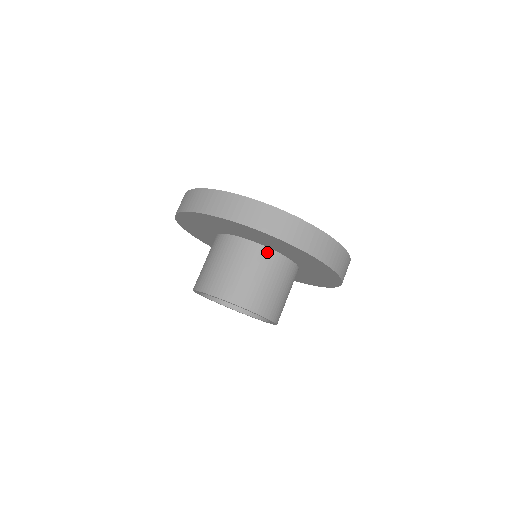
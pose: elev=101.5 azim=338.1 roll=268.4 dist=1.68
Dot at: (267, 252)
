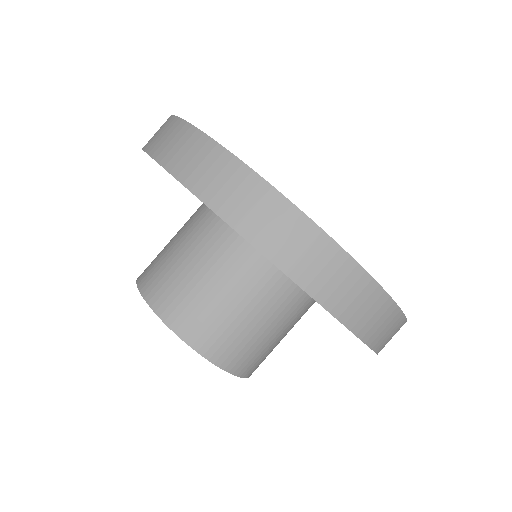
Dot at: (282, 282)
